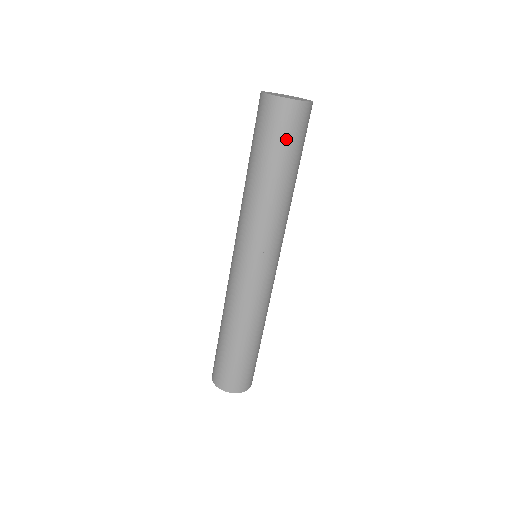
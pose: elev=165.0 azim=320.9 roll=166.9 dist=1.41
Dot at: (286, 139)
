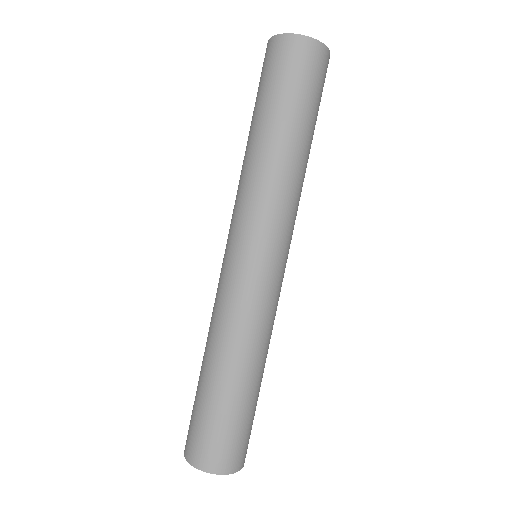
Dot at: (278, 81)
